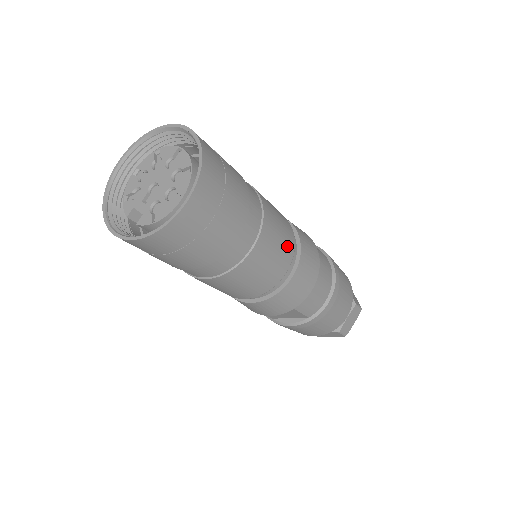
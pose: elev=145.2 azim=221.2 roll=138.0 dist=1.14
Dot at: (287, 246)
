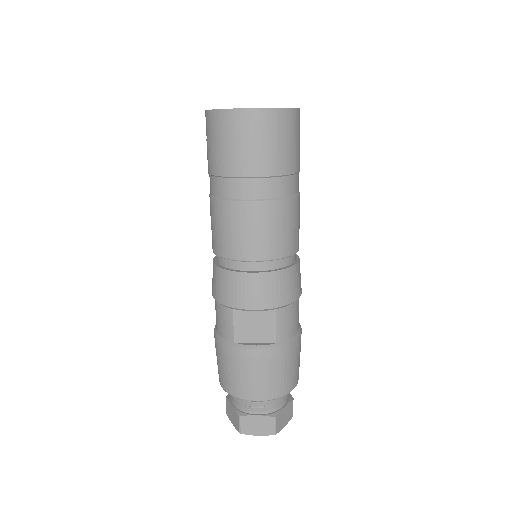
Dot at: occluded
